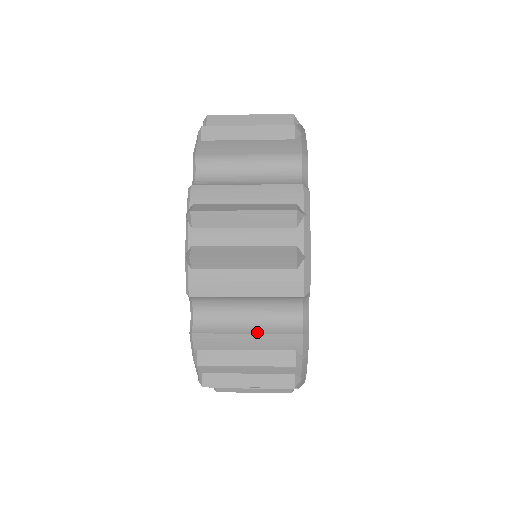
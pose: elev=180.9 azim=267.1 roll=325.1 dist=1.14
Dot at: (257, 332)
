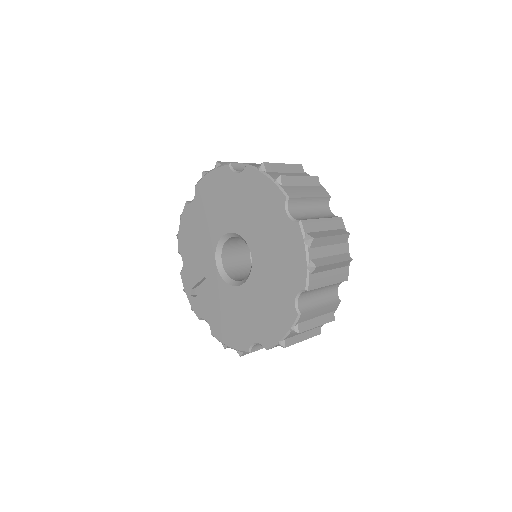
Dot at: (325, 218)
